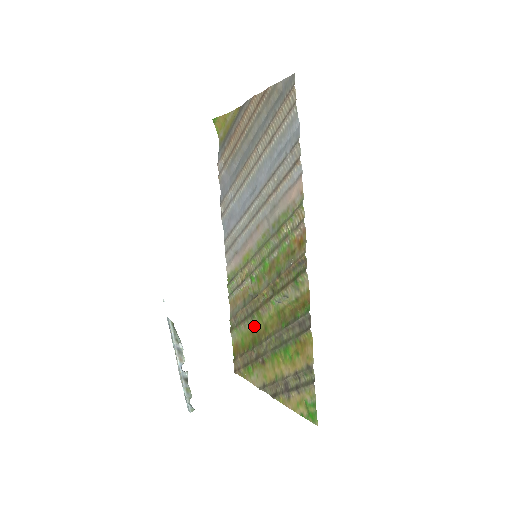
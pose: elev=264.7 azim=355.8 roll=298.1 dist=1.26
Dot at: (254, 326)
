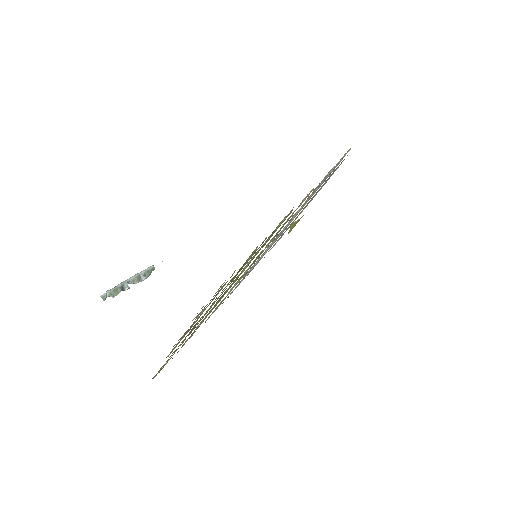
Dot at: occluded
